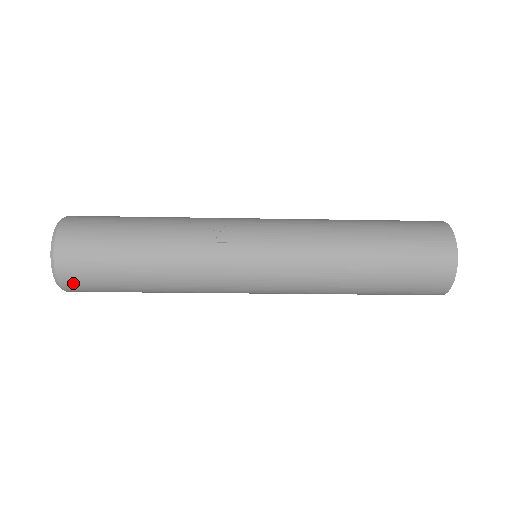
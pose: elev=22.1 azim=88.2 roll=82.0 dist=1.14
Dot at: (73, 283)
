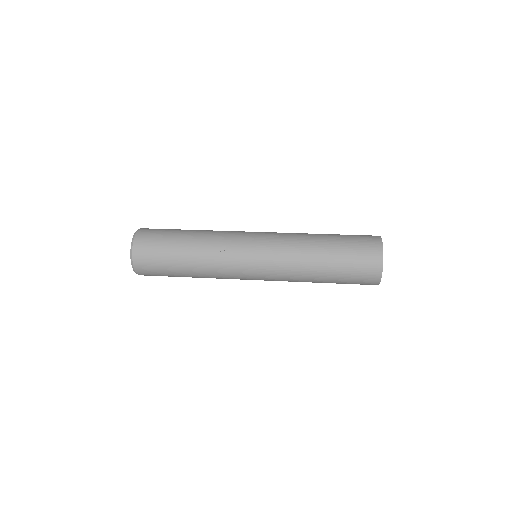
Dot at: (144, 272)
